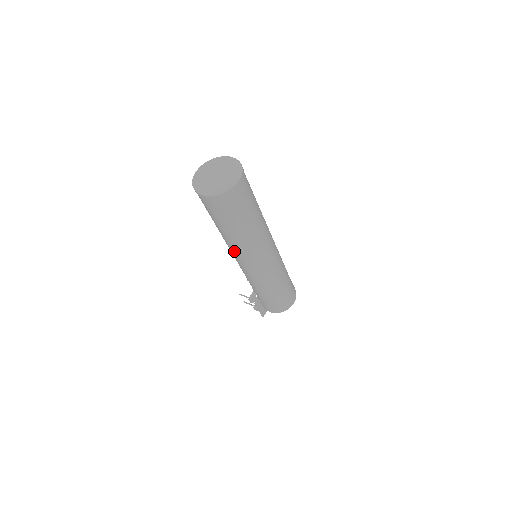
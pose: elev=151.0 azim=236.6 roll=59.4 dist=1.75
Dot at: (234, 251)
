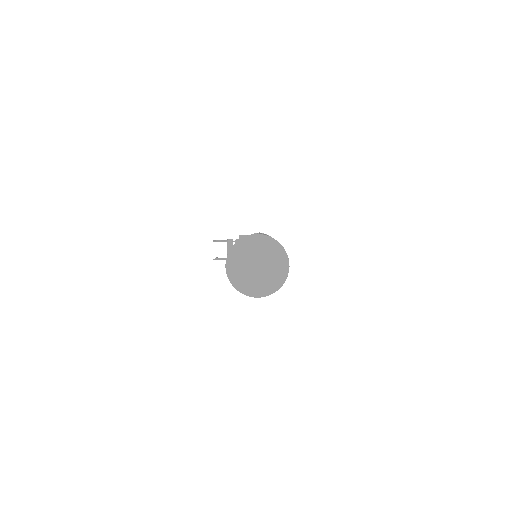
Dot at: occluded
